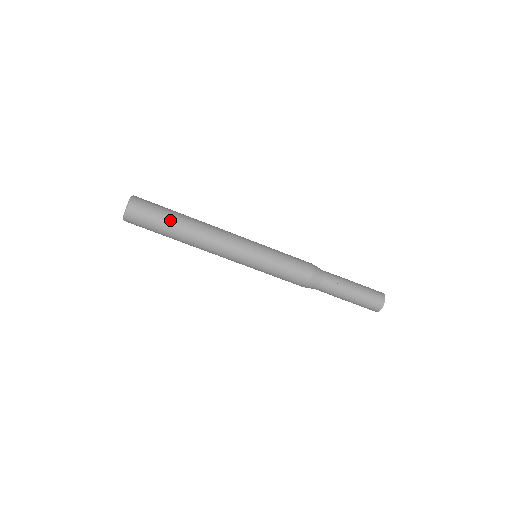
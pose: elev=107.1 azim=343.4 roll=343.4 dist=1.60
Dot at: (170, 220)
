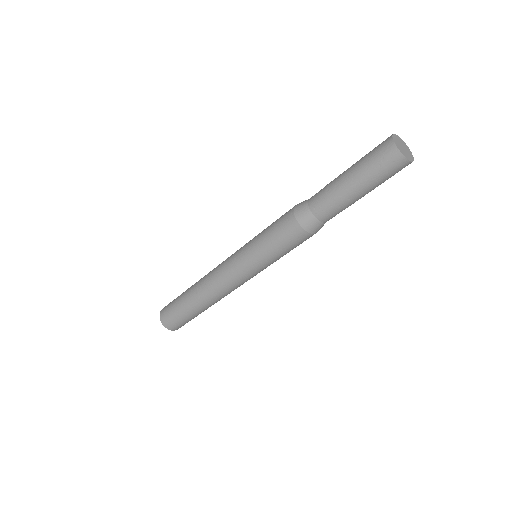
Dot at: occluded
